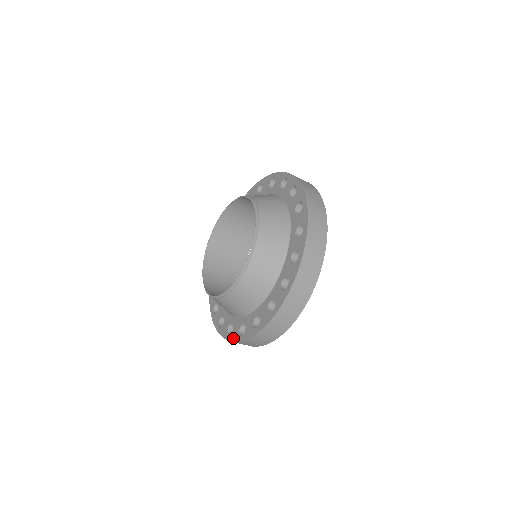
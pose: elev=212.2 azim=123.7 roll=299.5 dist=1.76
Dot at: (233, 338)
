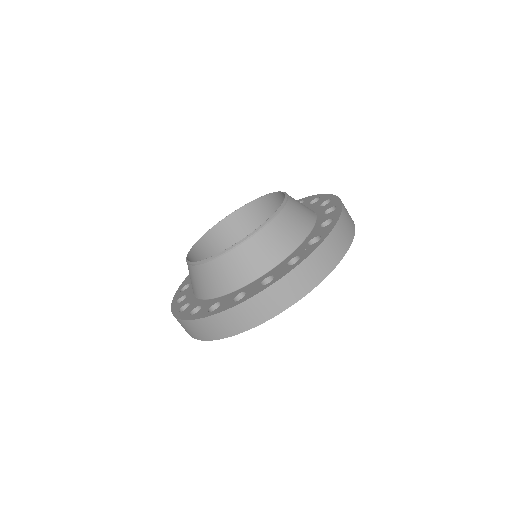
Dot at: (310, 251)
